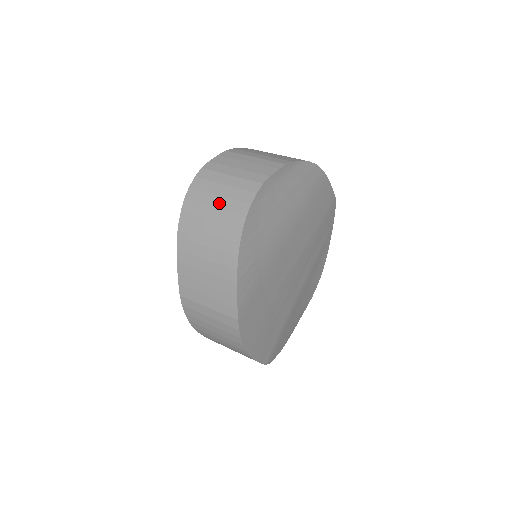
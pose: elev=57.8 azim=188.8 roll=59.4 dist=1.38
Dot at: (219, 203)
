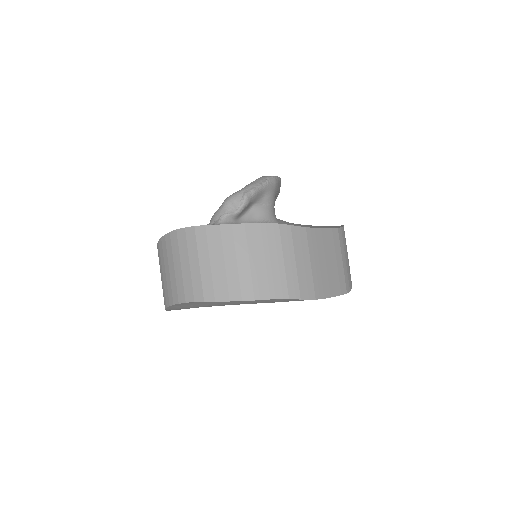
Dot at: (177, 271)
